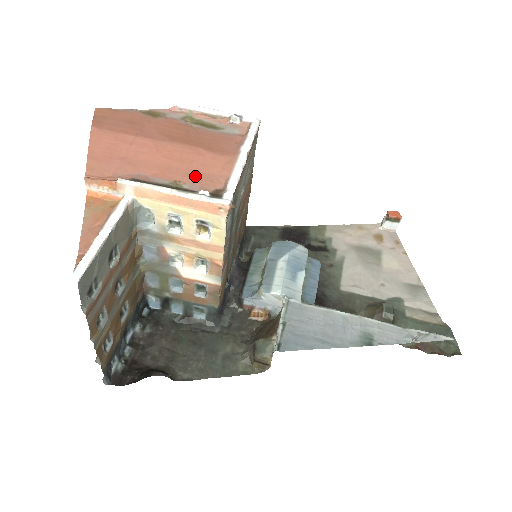
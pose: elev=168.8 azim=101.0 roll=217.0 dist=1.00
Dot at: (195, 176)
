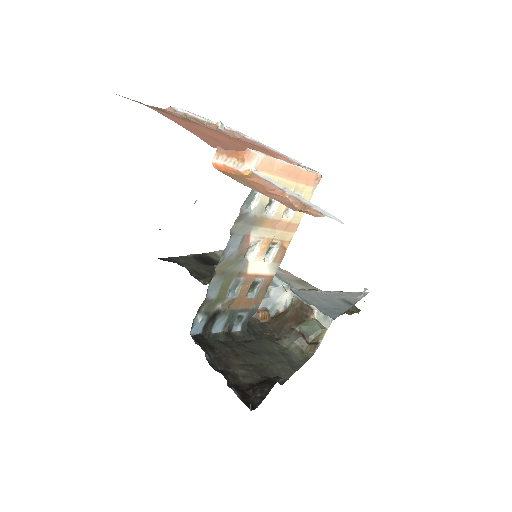
Dot at: occluded
